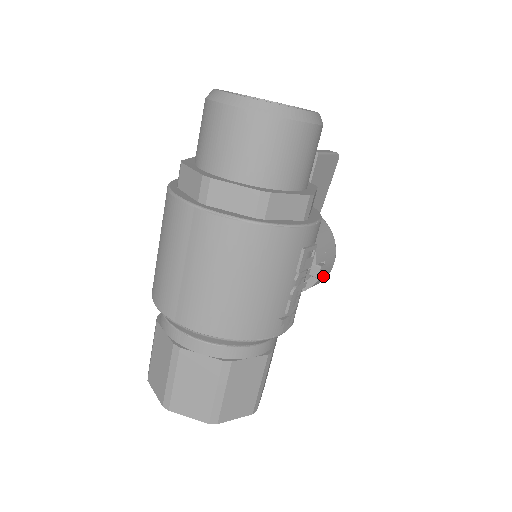
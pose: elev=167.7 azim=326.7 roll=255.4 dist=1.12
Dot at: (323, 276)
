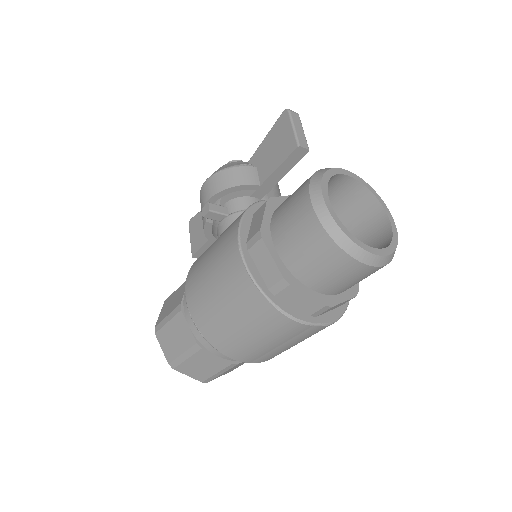
Dot at: occluded
